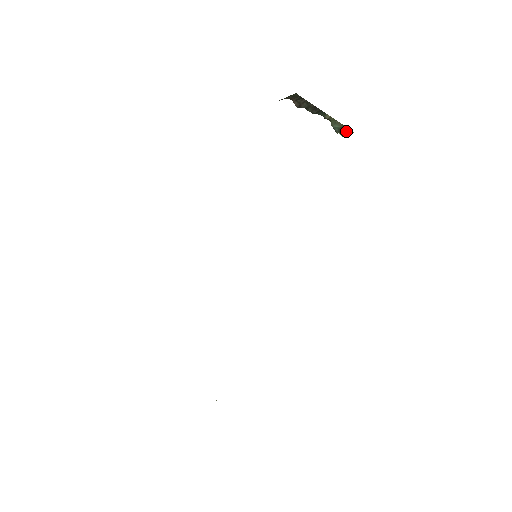
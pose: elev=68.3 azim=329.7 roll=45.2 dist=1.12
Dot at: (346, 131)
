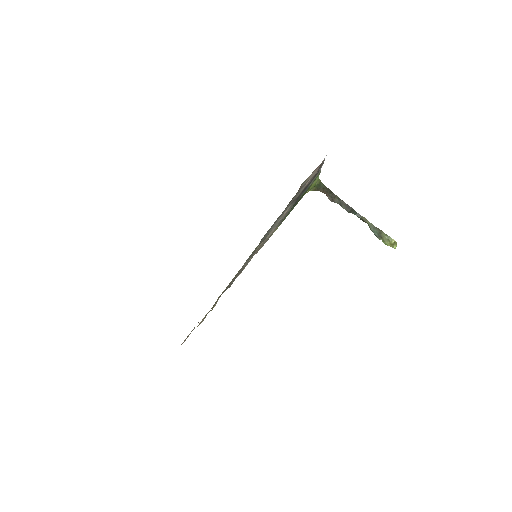
Dot at: (387, 238)
